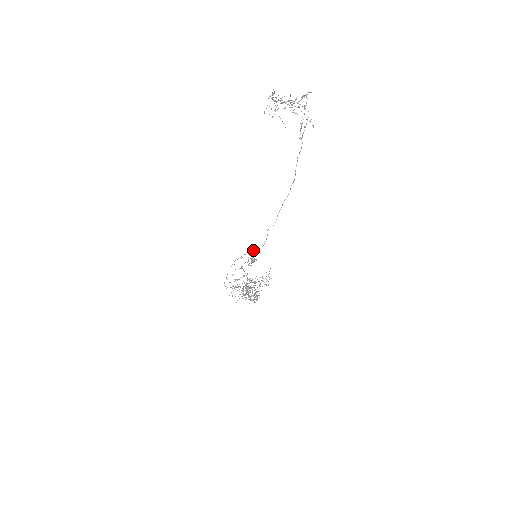
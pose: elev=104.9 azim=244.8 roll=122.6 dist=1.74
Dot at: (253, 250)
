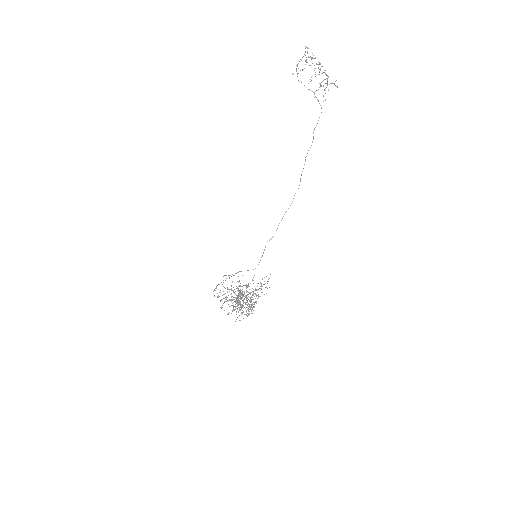
Dot at: occluded
